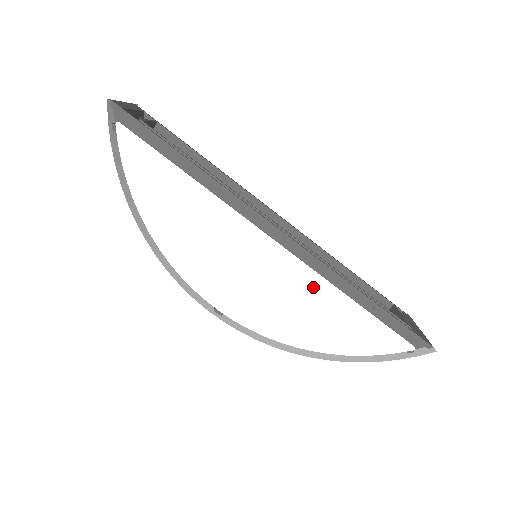
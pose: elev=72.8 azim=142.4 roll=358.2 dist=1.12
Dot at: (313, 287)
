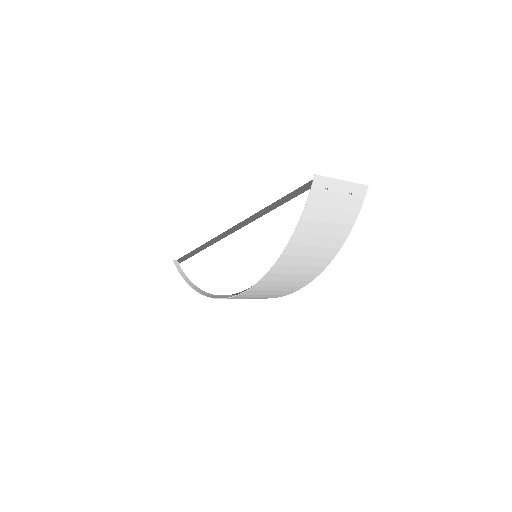
Dot at: (253, 231)
